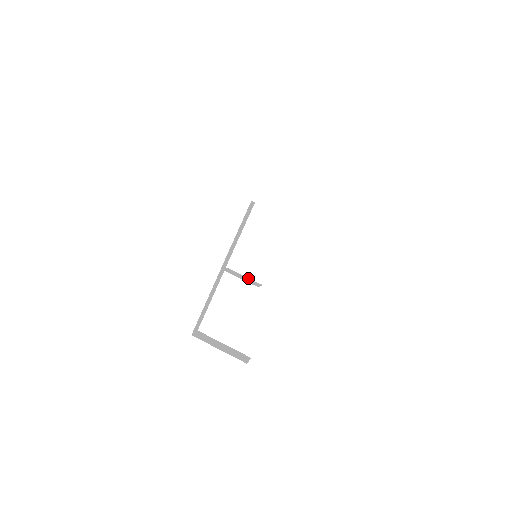
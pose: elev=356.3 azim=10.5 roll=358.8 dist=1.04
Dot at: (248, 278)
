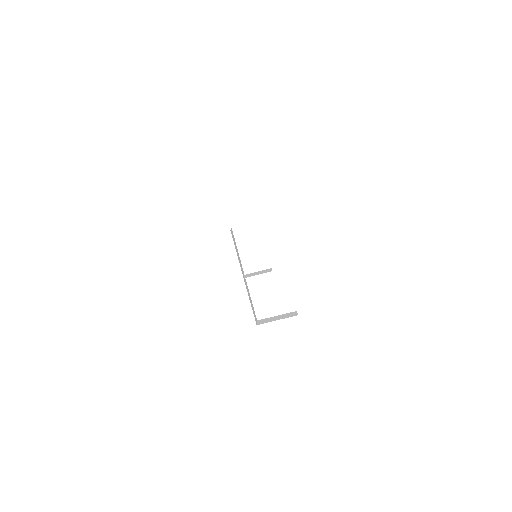
Dot at: (261, 271)
